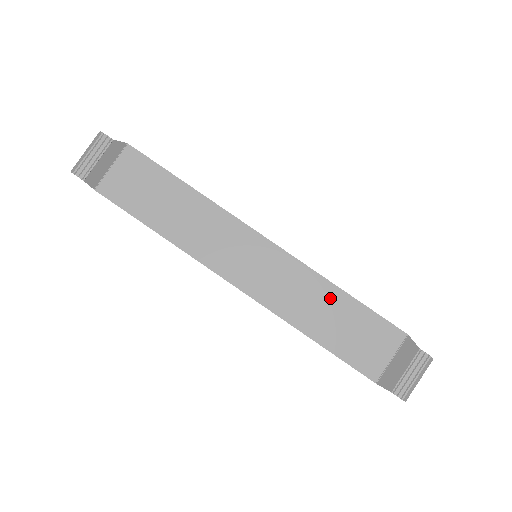
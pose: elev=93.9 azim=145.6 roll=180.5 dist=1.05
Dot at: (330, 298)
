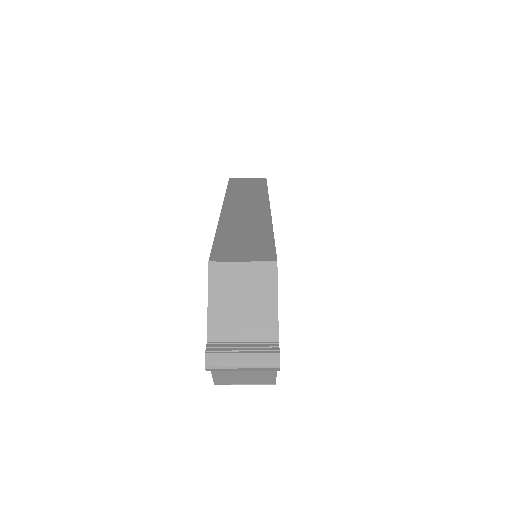
Dot at: (260, 230)
